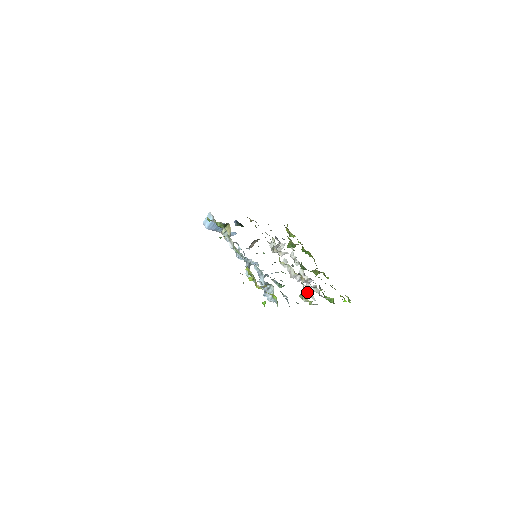
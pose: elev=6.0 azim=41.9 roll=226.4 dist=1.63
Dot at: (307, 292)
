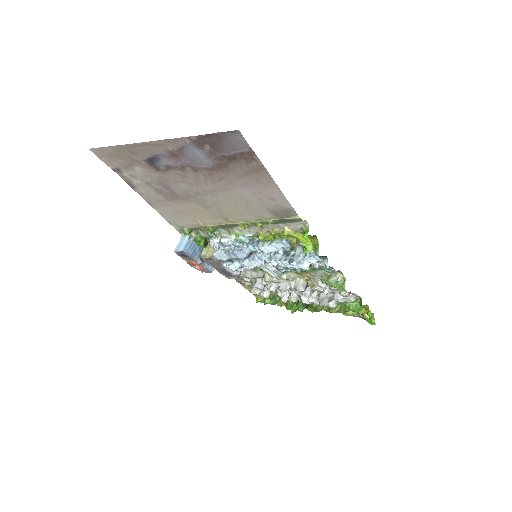
Dot at: (328, 292)
